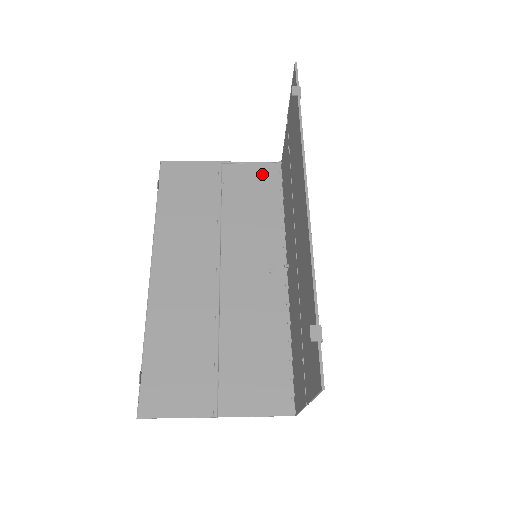
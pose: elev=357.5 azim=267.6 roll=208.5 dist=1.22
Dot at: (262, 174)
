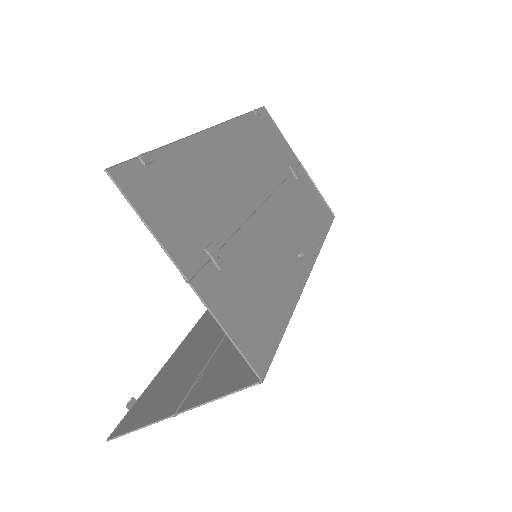
Dot at: occluded
